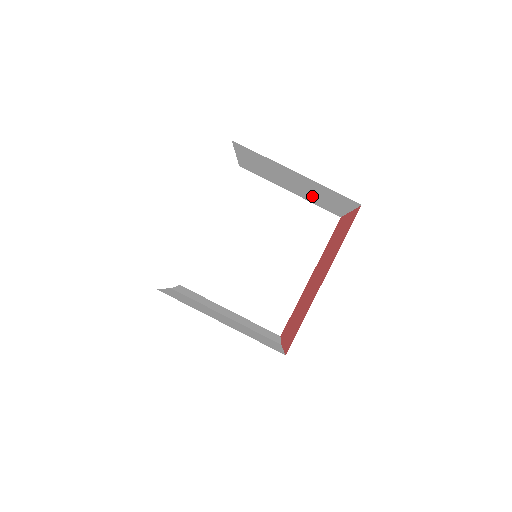
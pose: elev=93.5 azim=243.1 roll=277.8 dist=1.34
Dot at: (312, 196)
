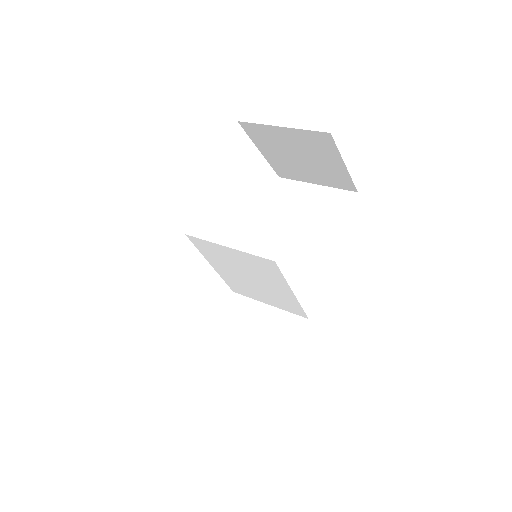
Dot at: (314, 232)
